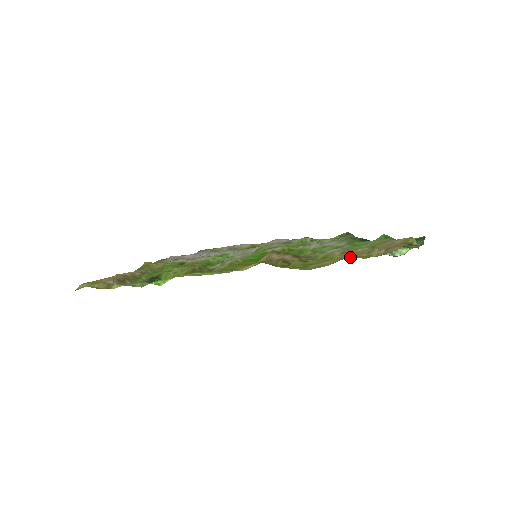
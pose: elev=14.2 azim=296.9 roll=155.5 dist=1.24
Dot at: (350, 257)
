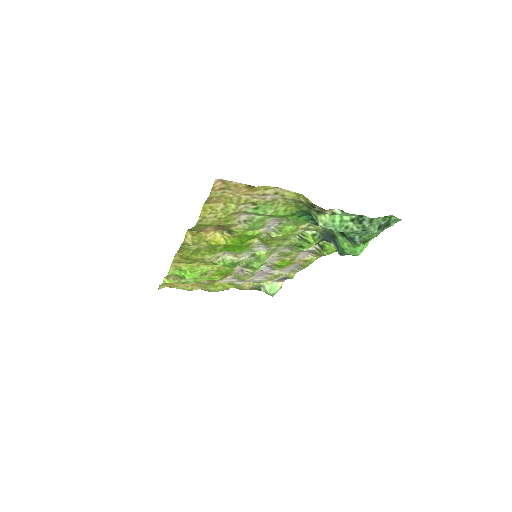
Dot at: (206, 203)
